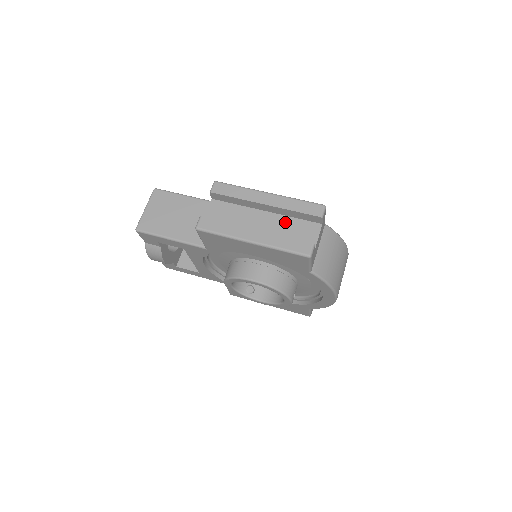
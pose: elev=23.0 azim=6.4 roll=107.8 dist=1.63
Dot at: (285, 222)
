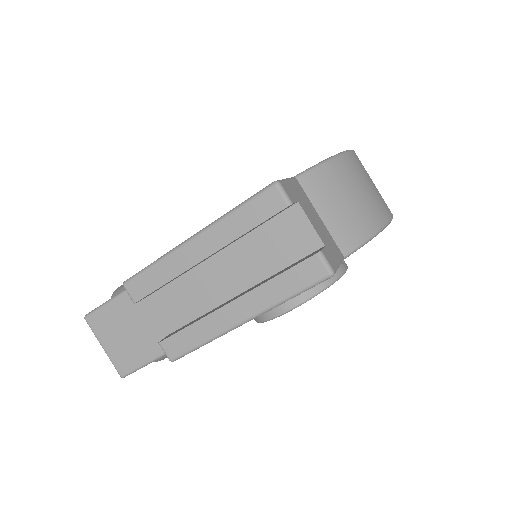
Dot at: (252, 246)
